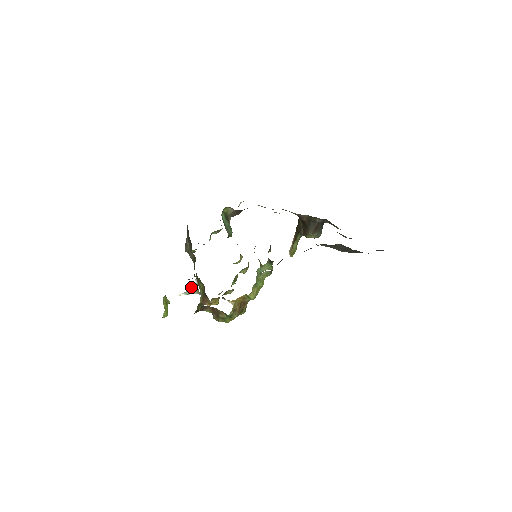
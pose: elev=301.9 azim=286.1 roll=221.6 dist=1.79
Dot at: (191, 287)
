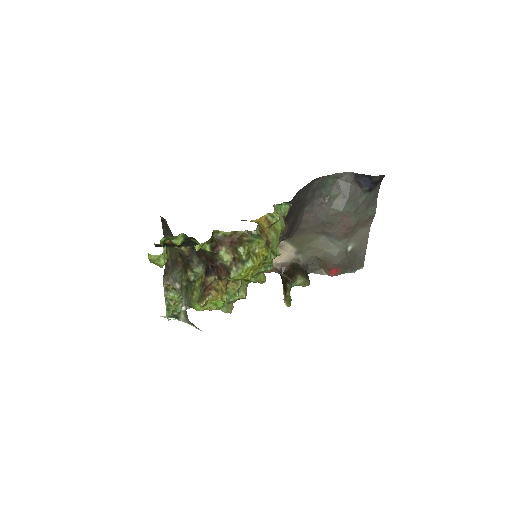
Dot at: (177, 314)
